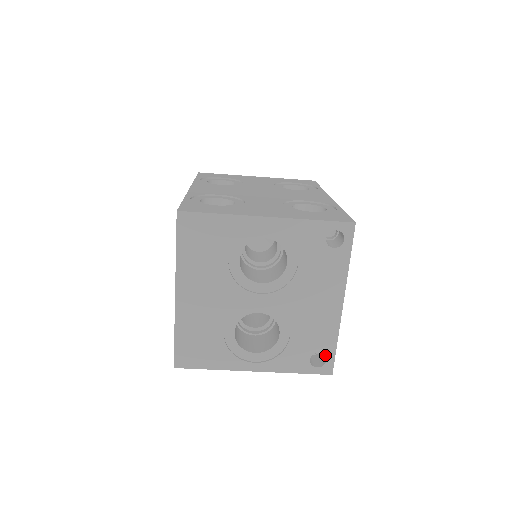
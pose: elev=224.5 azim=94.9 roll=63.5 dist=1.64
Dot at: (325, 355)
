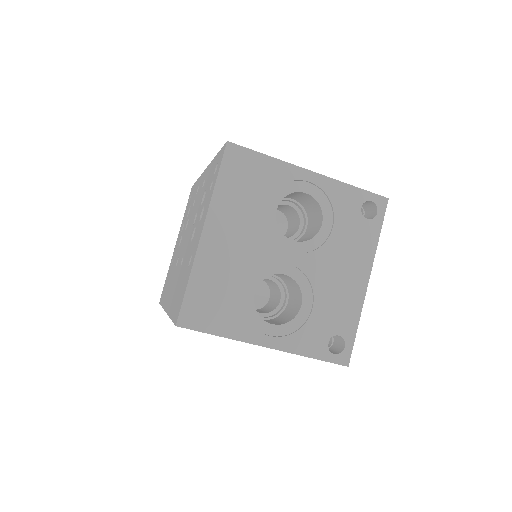
Dot at: (344, 340)
